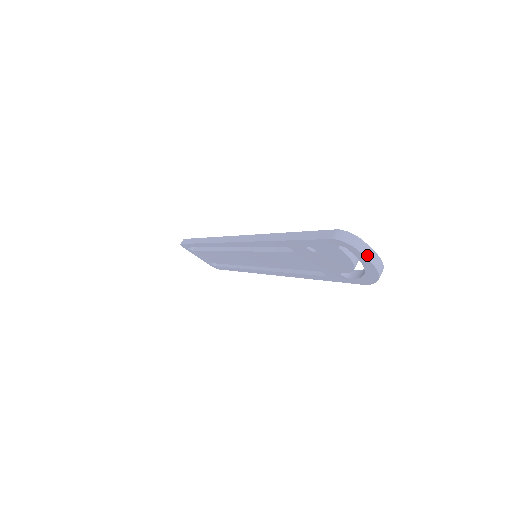
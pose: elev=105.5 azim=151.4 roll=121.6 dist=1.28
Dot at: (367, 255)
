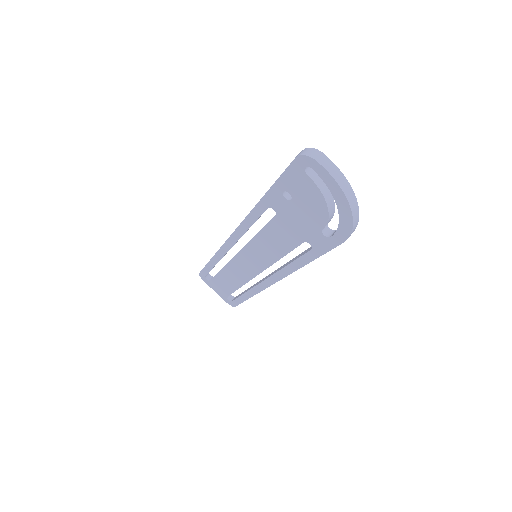
Dot at: (331, 172)
